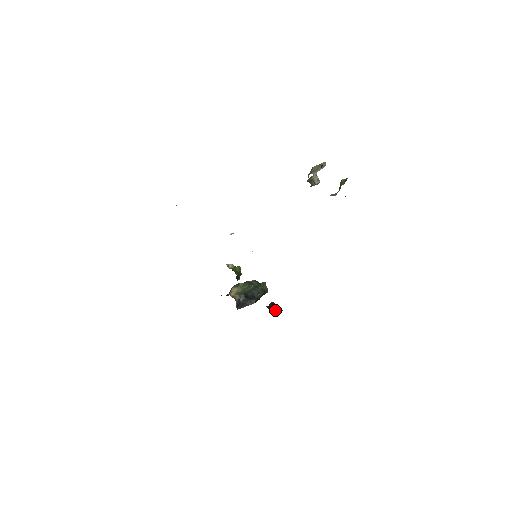
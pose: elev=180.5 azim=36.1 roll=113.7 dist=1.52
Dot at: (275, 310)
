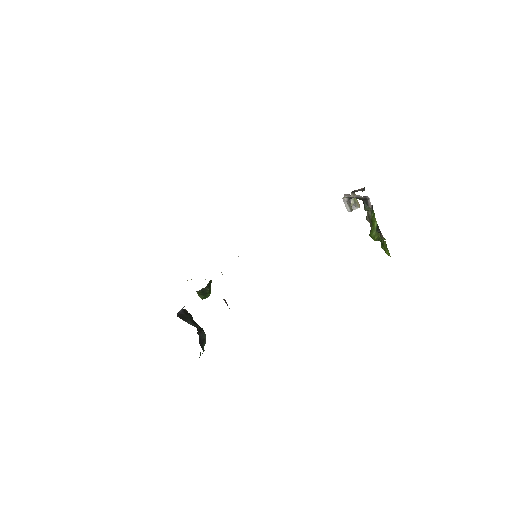
Dot at: occluded
